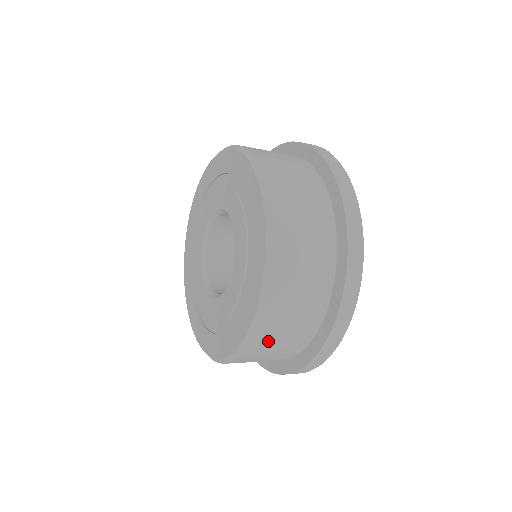
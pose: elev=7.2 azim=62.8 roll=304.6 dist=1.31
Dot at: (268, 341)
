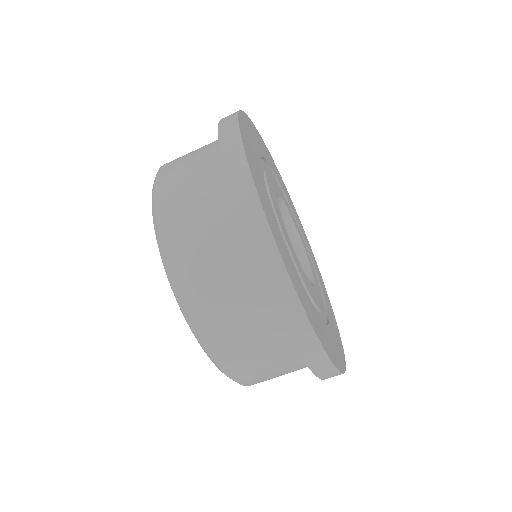
Dot at: (236, 355)
